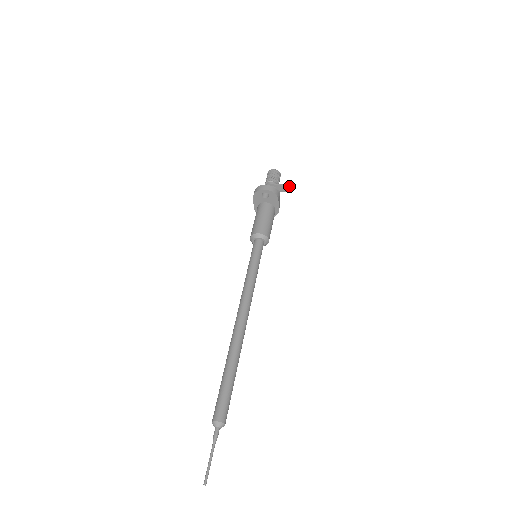
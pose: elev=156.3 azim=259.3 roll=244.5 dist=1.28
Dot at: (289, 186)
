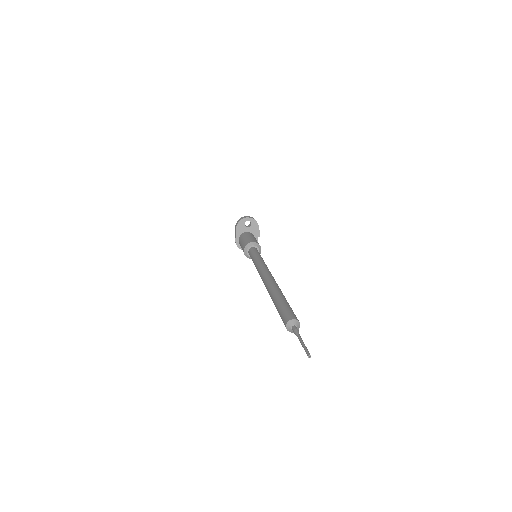
Dot at: (259, 230)
